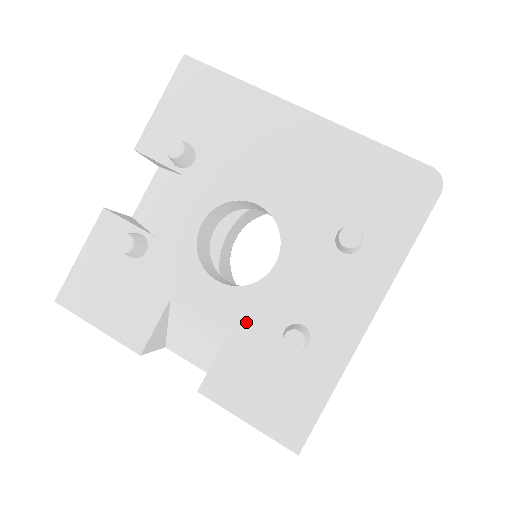
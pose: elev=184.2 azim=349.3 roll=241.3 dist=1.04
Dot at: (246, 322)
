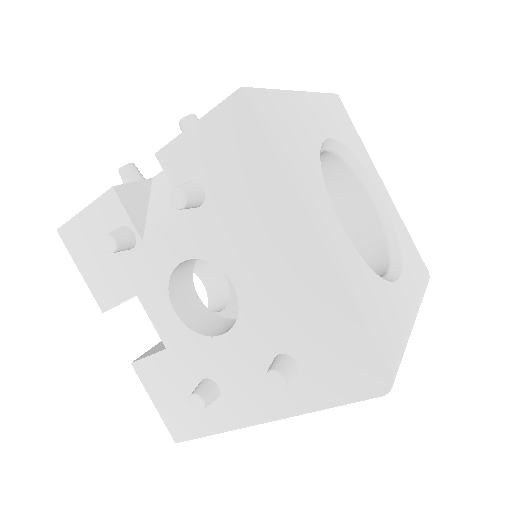
Dot at: (181, 352)
